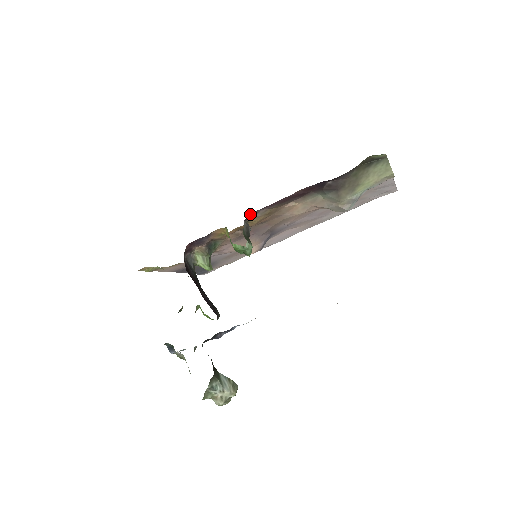
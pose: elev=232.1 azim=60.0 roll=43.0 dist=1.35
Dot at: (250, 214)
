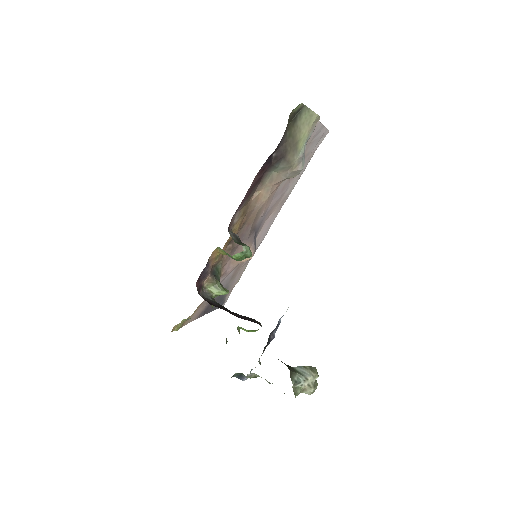
Dot at: occluded
